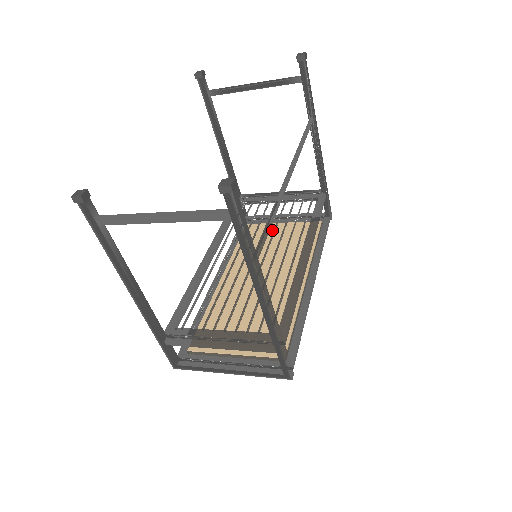
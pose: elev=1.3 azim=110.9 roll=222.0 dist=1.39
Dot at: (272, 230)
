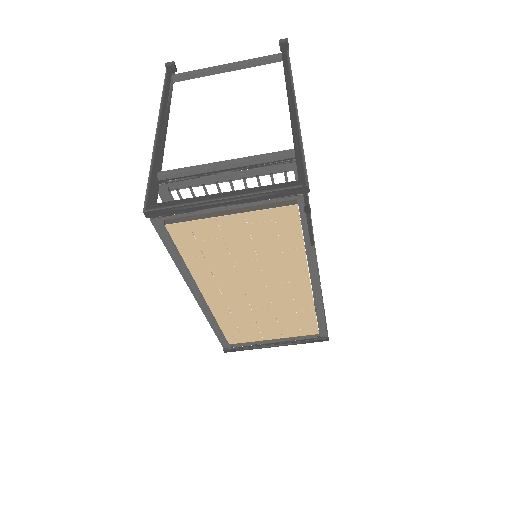
Dot at: occluded
